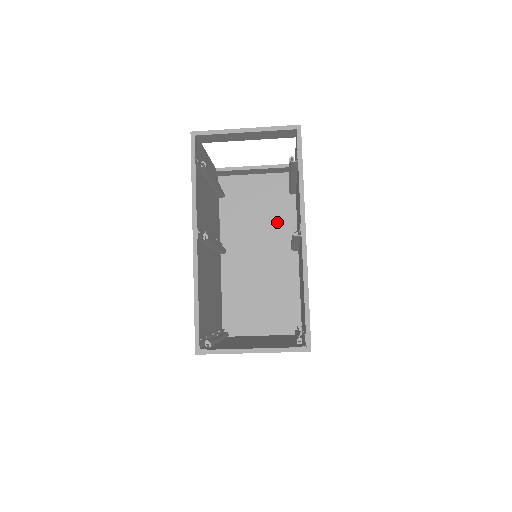
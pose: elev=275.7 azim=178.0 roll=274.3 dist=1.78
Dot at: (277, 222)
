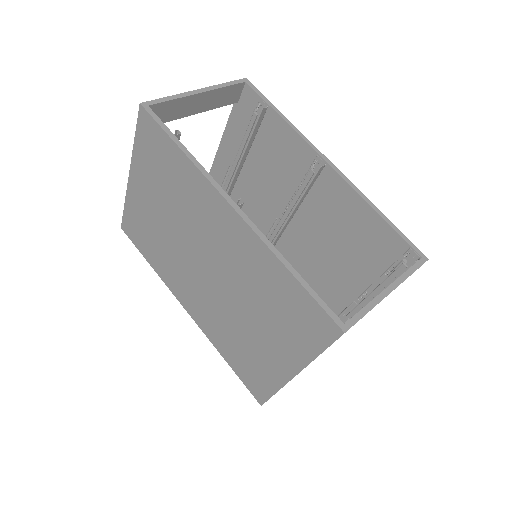
Dot at: occluded
